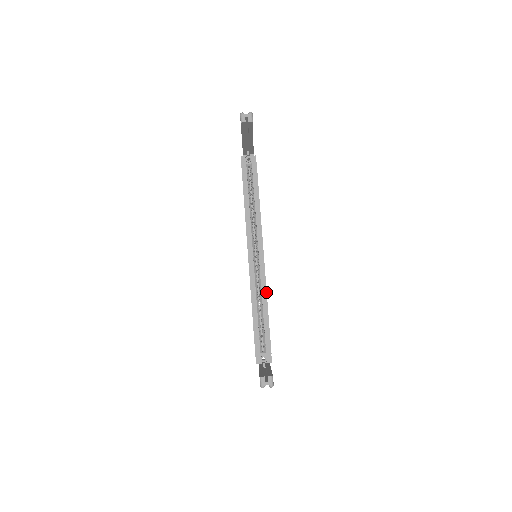
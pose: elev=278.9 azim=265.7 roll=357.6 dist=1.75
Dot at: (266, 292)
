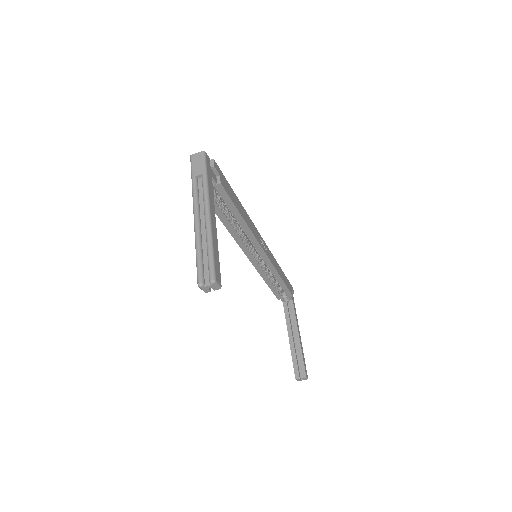
Dot at: (276, 271)
